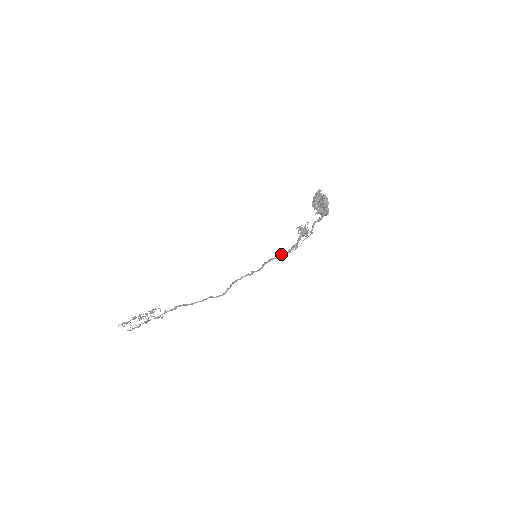
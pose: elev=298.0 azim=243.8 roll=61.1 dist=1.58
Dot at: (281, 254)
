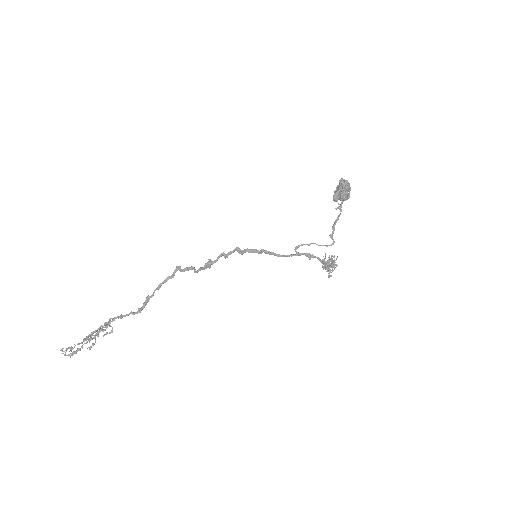
Dot at: (286, 255)
